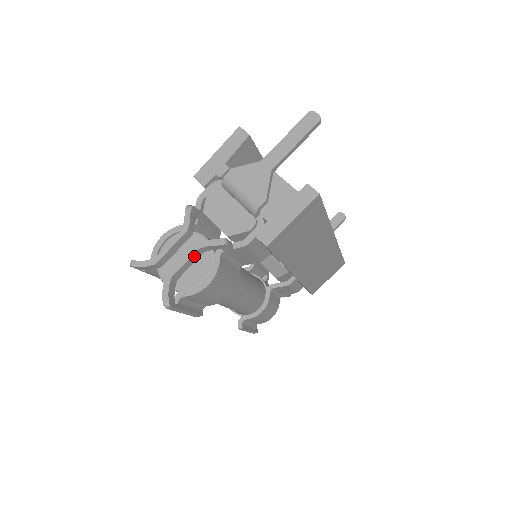
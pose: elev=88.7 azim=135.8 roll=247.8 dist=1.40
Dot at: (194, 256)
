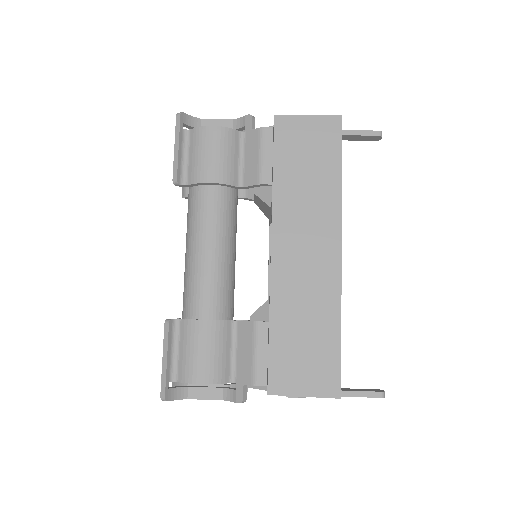
Dot at: (226, 123)
